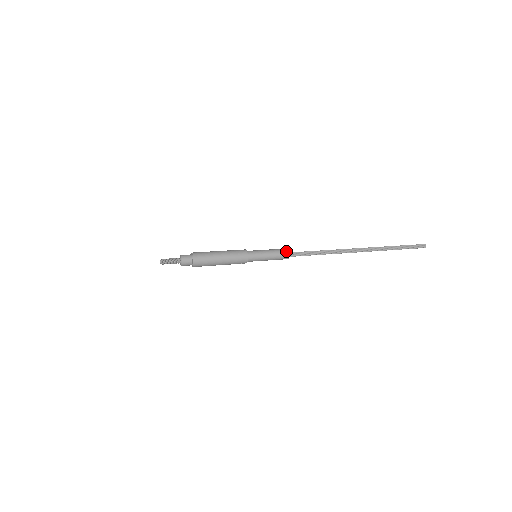
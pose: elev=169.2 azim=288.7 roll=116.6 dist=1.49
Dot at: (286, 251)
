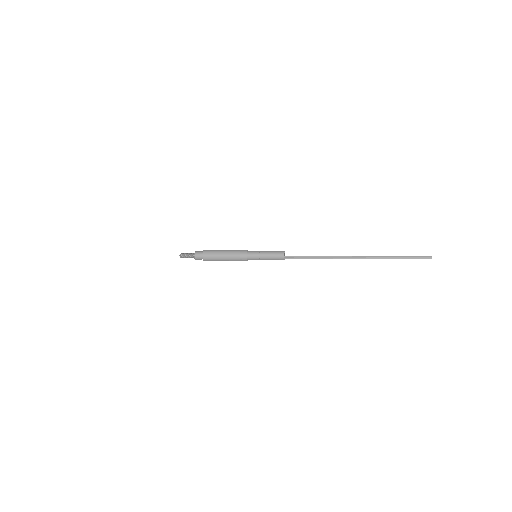
Dot at: (282, 254)
